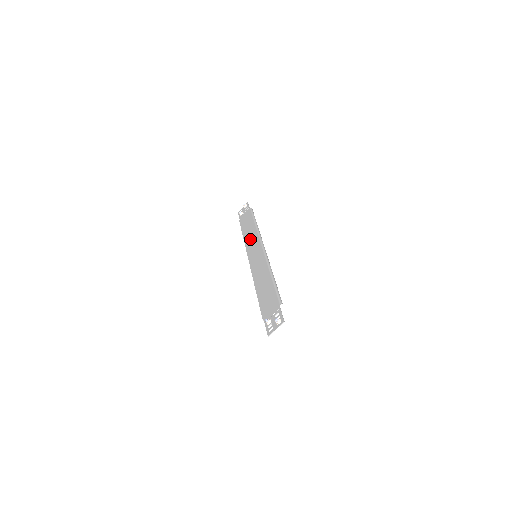
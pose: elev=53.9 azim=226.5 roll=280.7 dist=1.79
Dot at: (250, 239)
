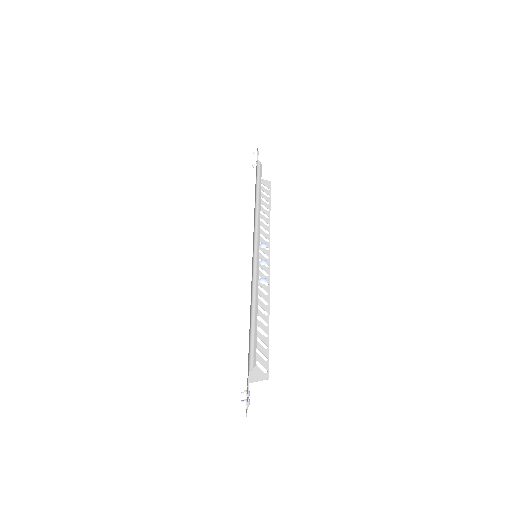
Dot at: occluded
